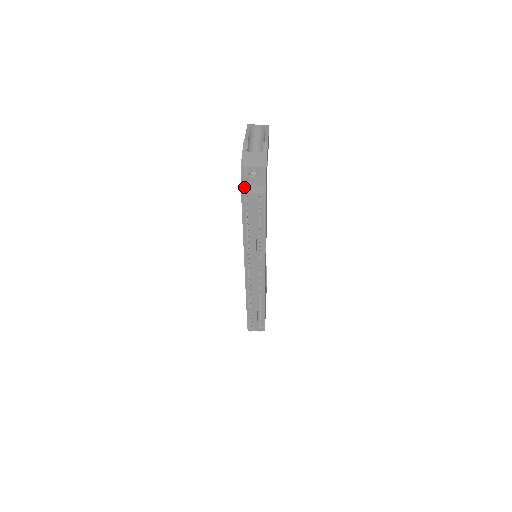
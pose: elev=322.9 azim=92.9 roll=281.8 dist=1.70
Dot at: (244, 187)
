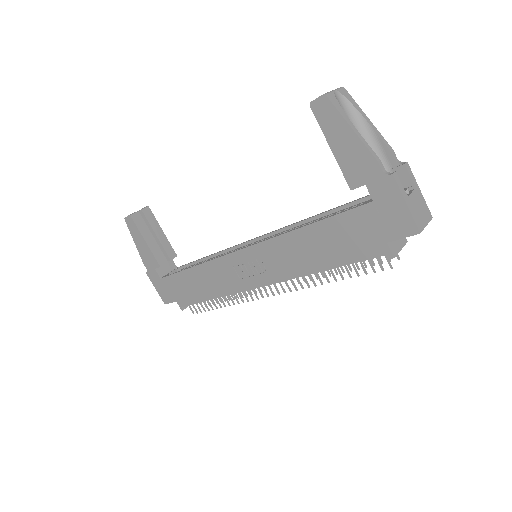
Dot at: (391, 245)
